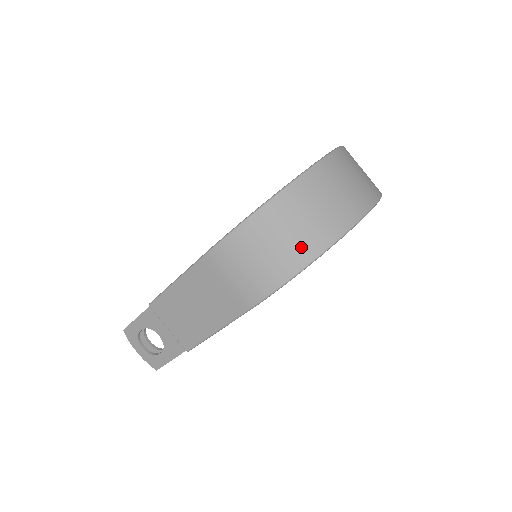
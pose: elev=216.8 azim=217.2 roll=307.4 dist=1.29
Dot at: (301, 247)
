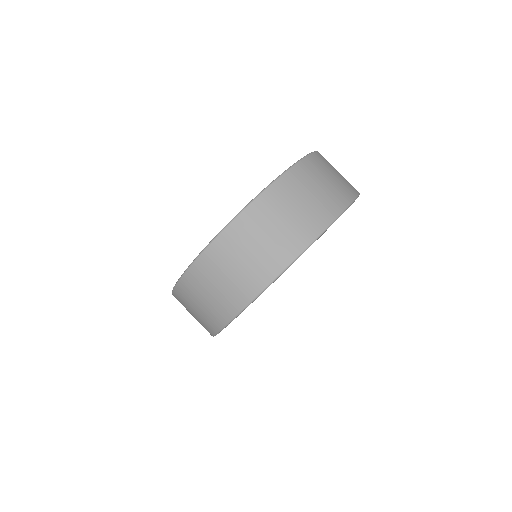
Dot at: (208, 321)
